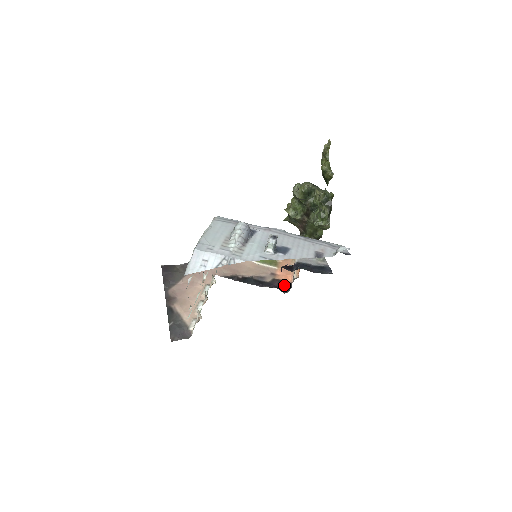
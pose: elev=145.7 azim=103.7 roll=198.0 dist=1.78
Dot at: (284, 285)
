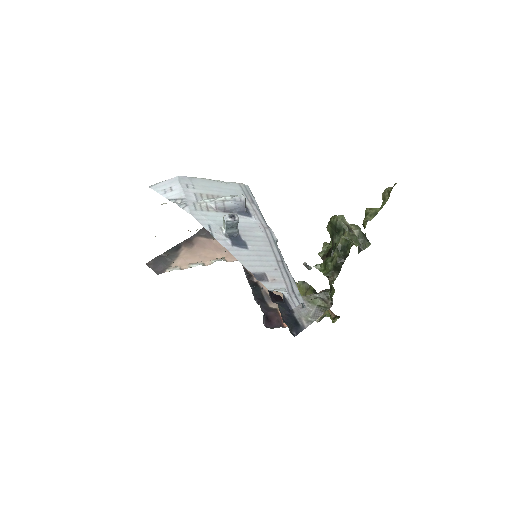
Dot at: (275, 321)
